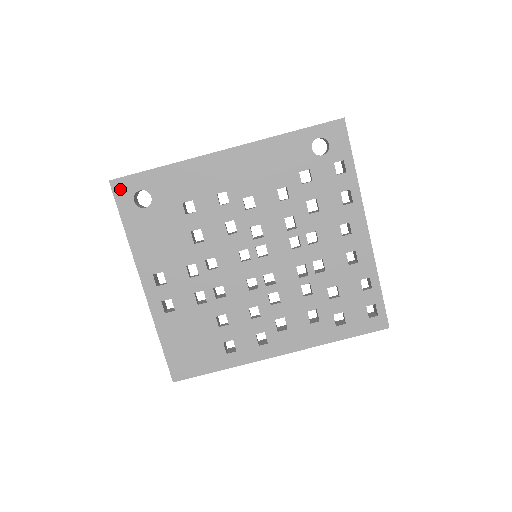
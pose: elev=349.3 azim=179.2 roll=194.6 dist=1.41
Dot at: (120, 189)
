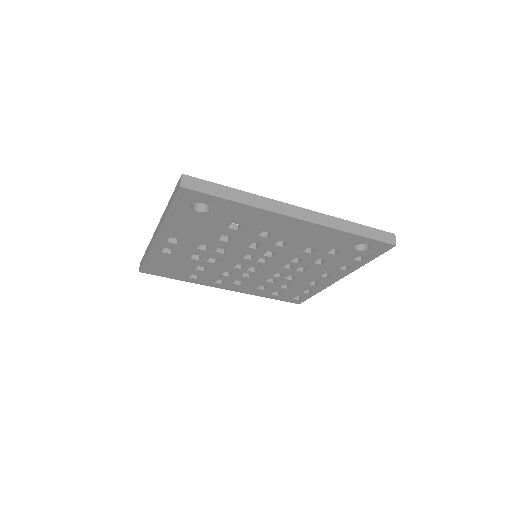
Dot at: (186, 195)
